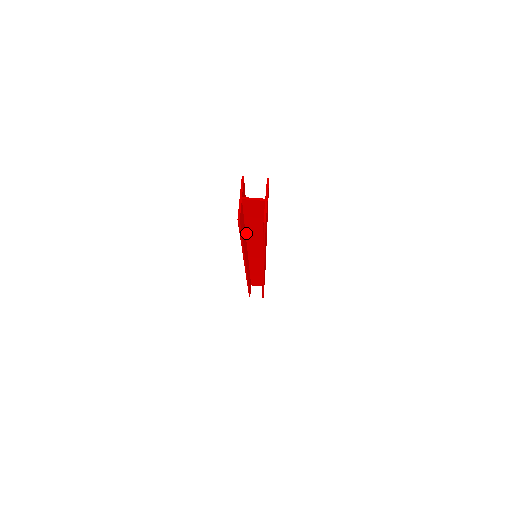
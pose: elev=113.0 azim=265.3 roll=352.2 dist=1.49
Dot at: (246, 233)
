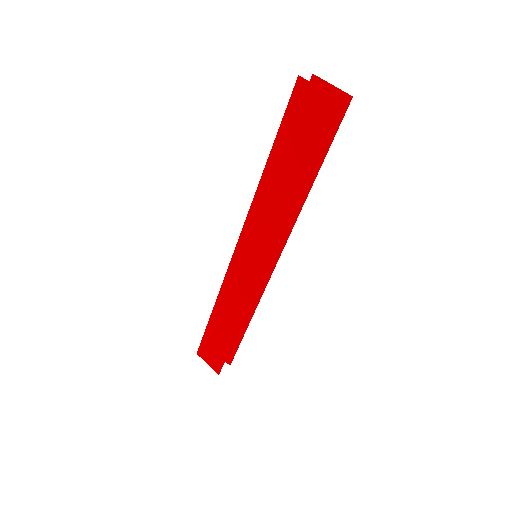
Dot at: (280, 186)
